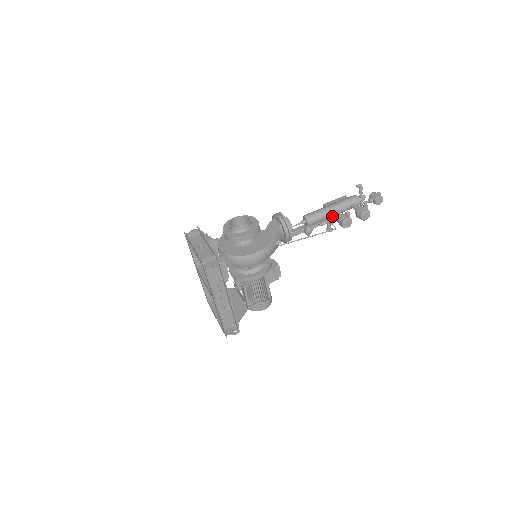
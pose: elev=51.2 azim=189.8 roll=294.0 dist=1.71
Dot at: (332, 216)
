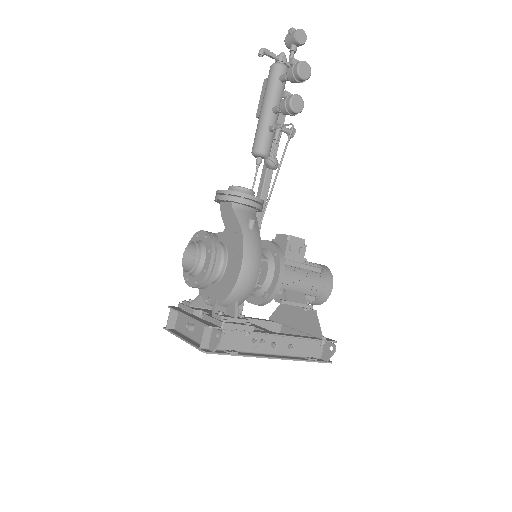
Dot at: (277, 117)
